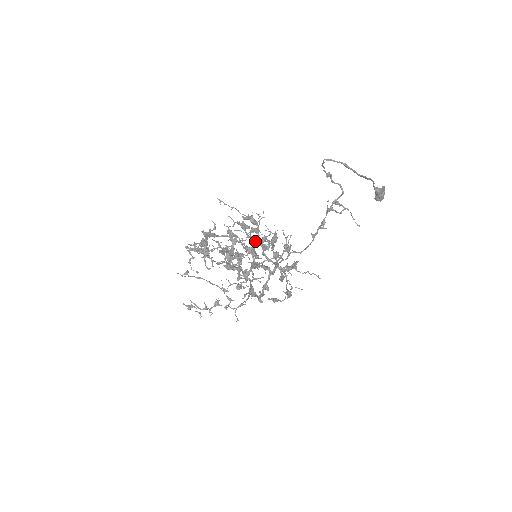
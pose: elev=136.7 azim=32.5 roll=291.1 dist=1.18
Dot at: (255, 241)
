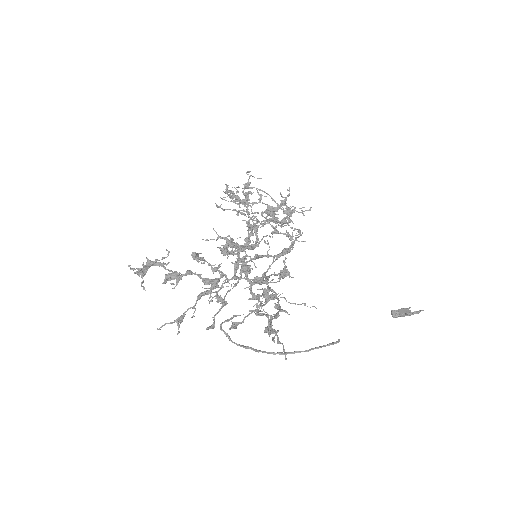
Dot at: (235, 262)
